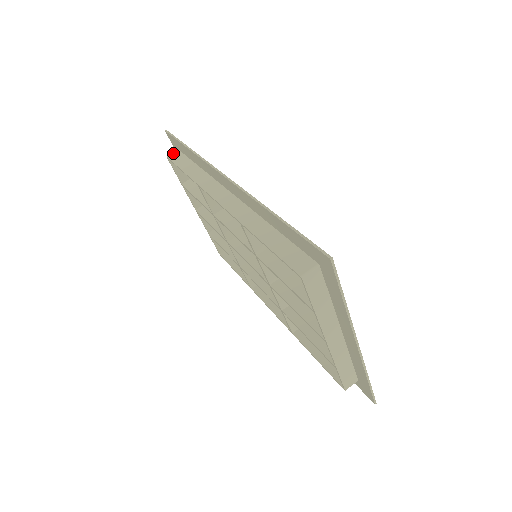
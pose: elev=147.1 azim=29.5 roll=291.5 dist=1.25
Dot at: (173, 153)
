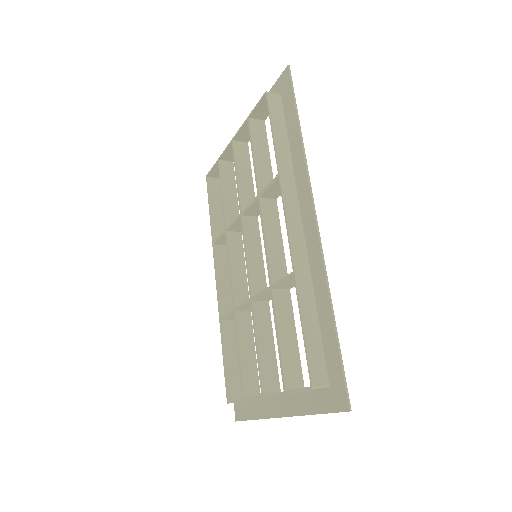
Dot at: (275, 95)
